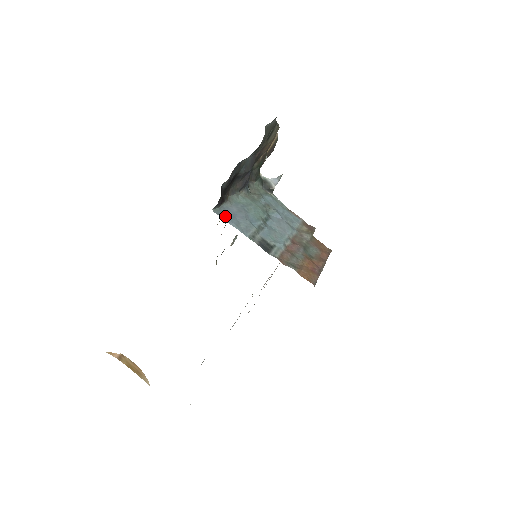
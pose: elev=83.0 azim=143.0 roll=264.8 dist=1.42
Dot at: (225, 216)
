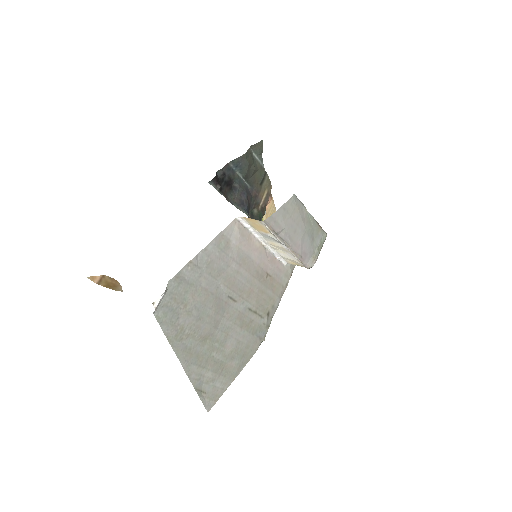
Dot at: occluded
